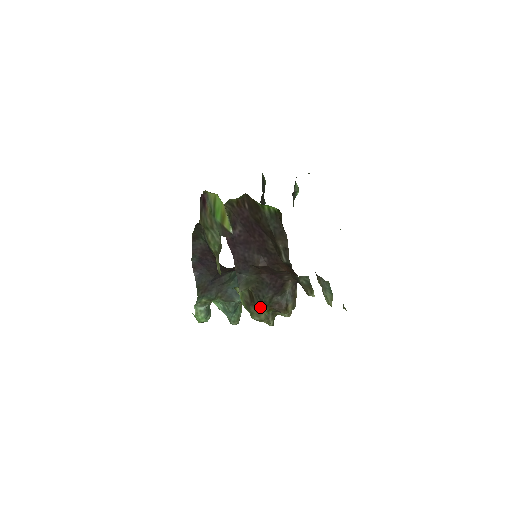
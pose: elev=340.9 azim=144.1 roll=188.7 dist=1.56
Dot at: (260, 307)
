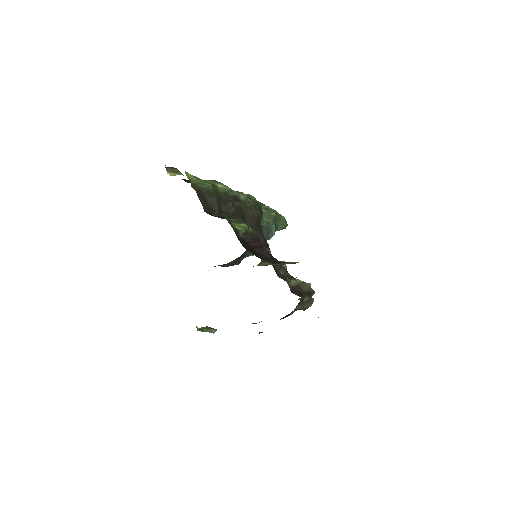
Dot at: occluded
